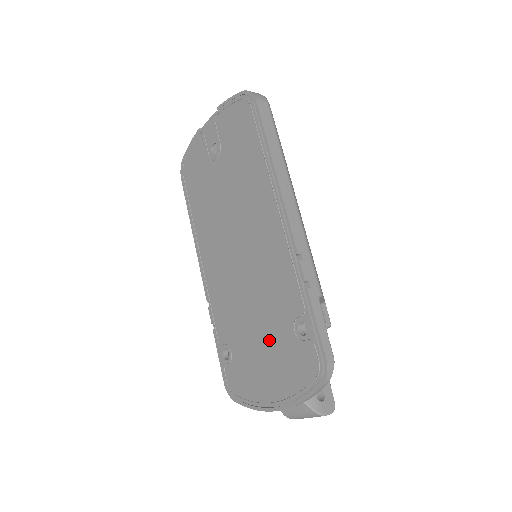
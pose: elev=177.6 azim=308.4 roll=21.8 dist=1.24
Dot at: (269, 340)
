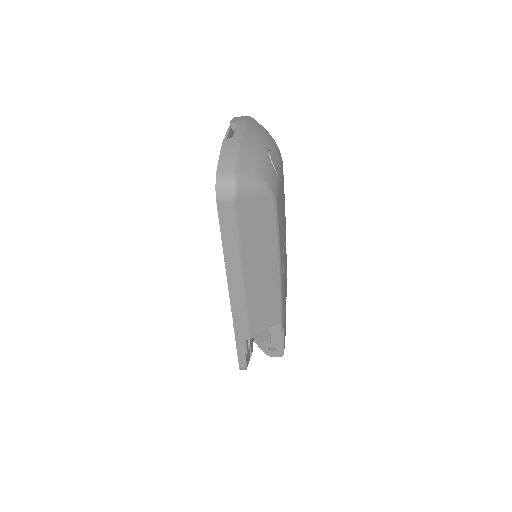
Dot at: occluded
